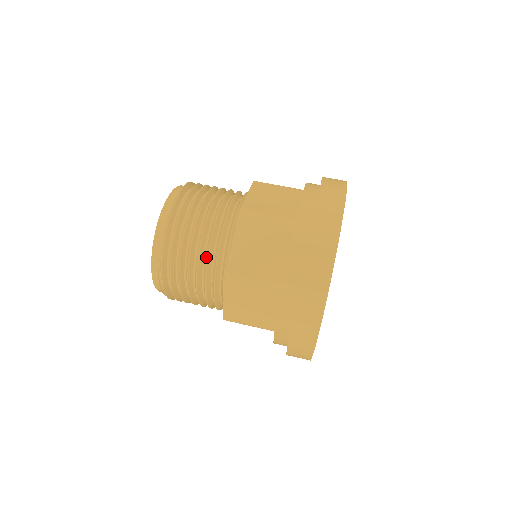
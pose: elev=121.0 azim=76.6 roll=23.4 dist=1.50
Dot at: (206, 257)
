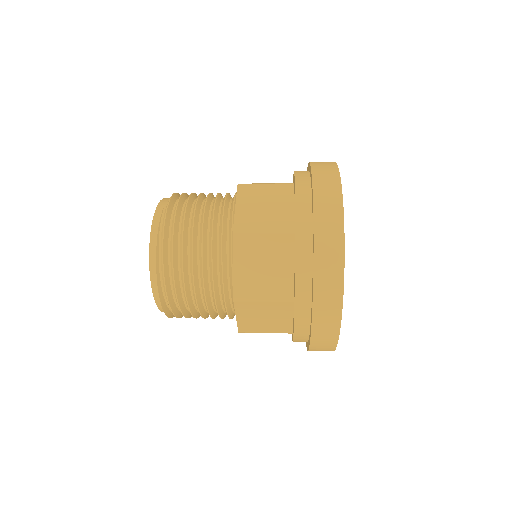
Dot at: occluded
